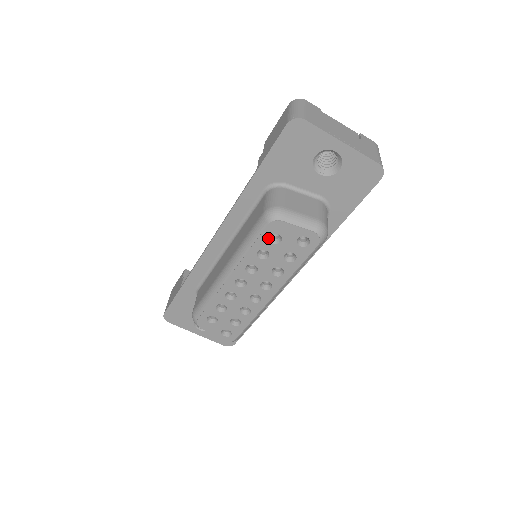
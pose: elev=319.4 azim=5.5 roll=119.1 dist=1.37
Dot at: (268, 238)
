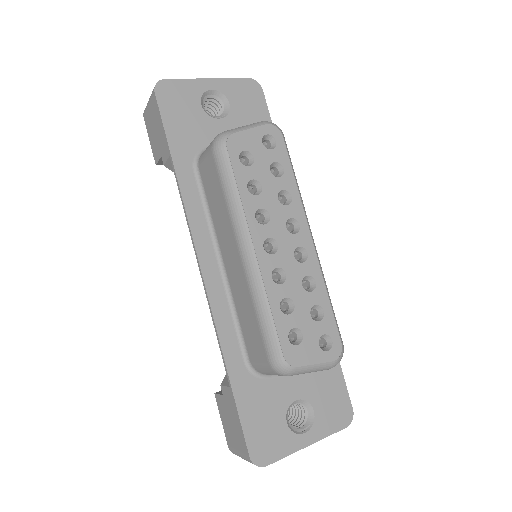
Dot at: (241, 163)
